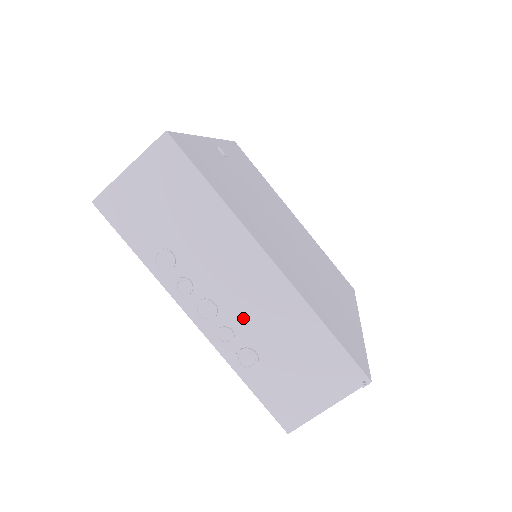
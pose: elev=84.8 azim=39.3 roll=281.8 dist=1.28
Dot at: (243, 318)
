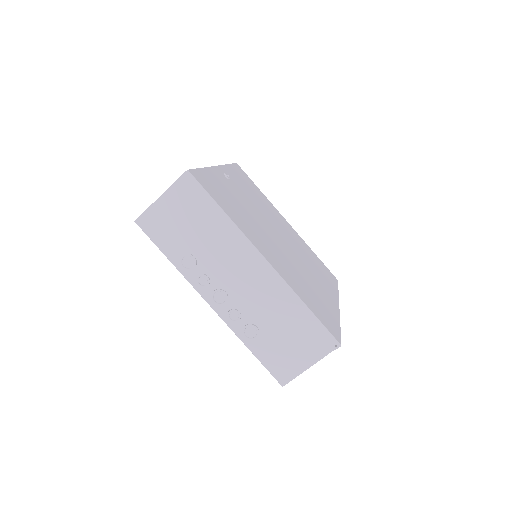
Dot at: (247, 302)
